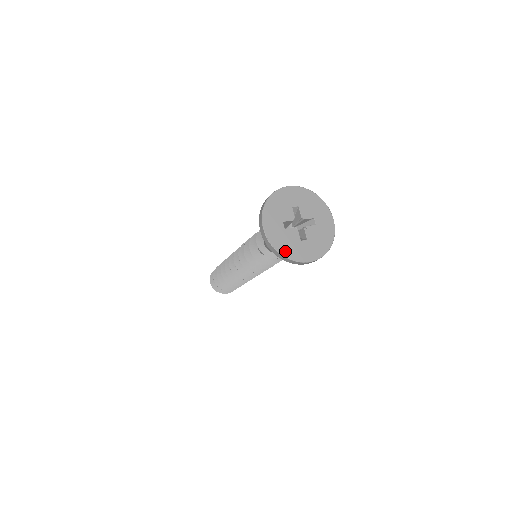
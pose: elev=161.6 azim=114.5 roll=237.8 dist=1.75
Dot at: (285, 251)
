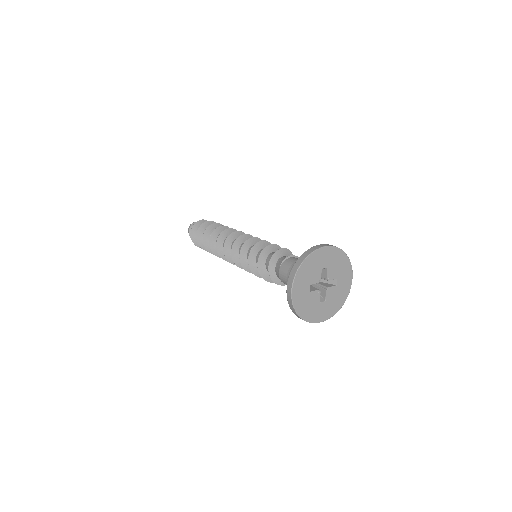
Dot at: (304, 314)
